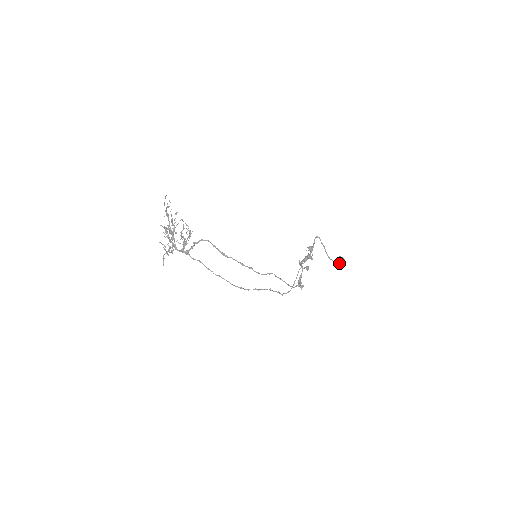
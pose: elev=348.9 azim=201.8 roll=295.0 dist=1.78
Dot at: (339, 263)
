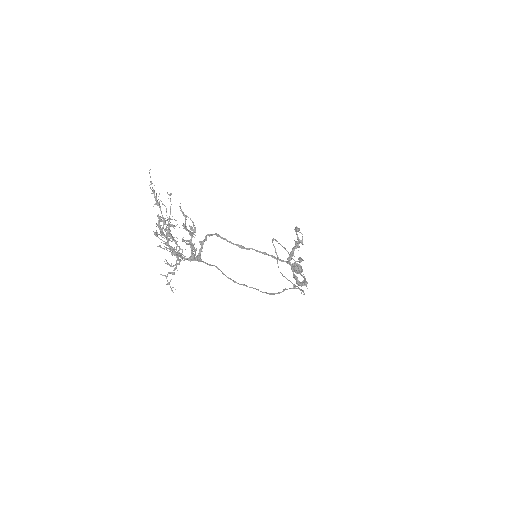
Dot at: (298, 268)
